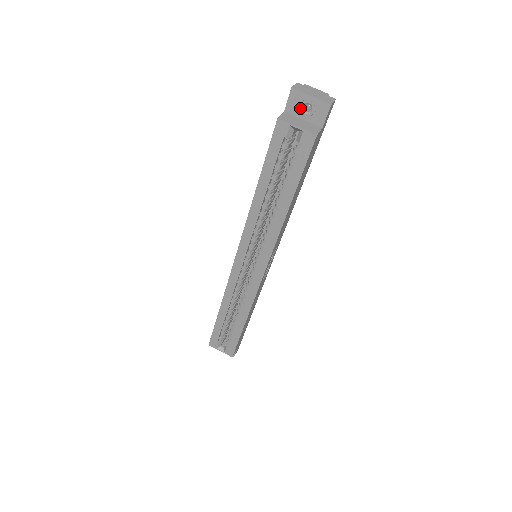
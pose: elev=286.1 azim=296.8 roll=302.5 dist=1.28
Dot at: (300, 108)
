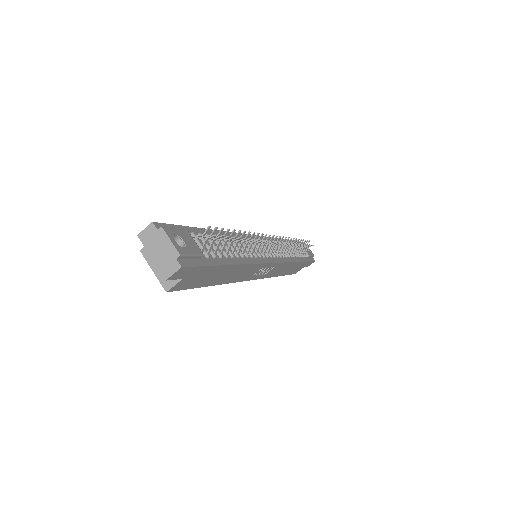
Dot at: occluded
